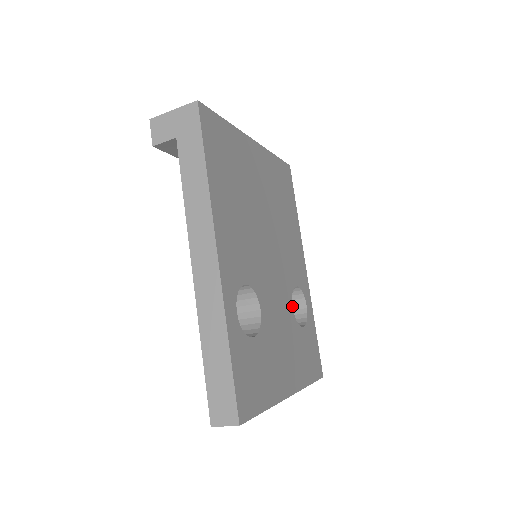
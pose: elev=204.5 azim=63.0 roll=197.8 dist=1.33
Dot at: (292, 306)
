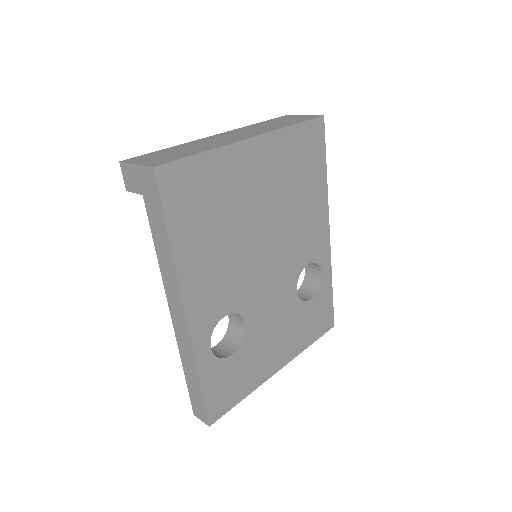
Dot at: (296, 290)
